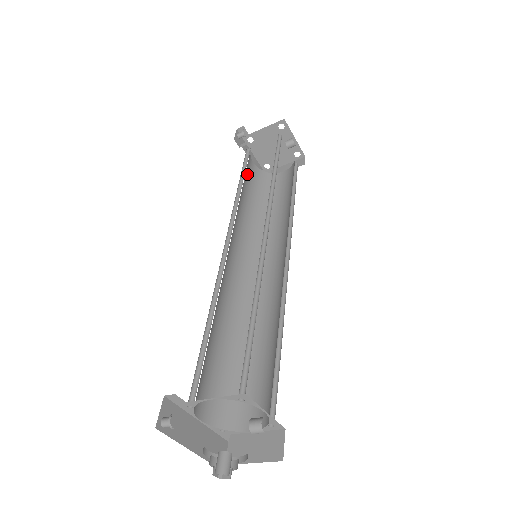
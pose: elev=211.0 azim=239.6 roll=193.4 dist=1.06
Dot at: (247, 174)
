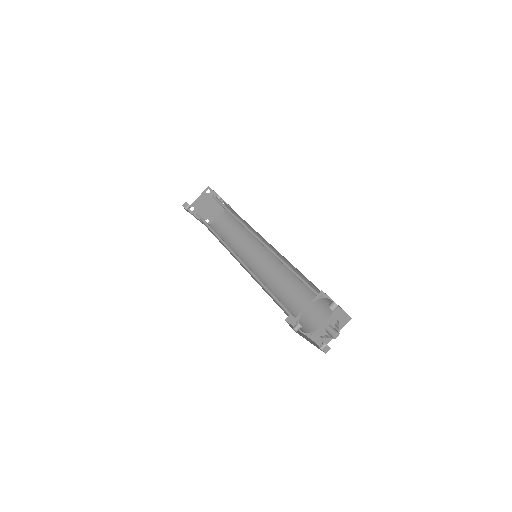
Dot at: occluded
